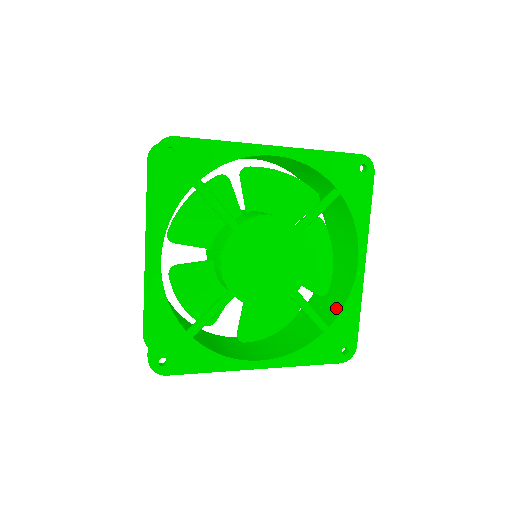
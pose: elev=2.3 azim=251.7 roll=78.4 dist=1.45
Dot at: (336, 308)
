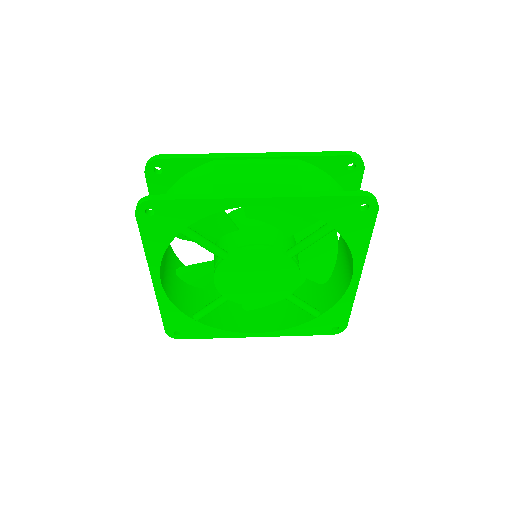
Dot at: (331, 300)
